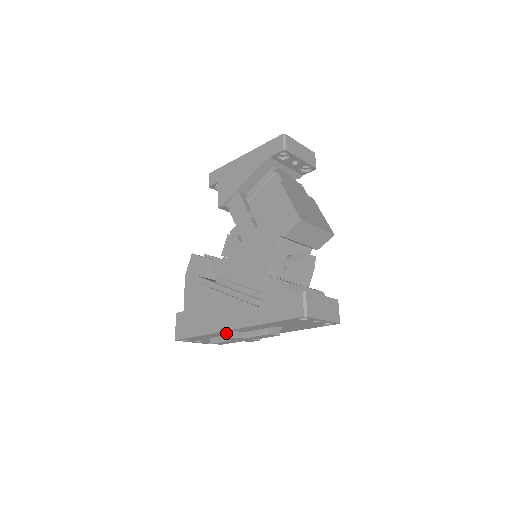
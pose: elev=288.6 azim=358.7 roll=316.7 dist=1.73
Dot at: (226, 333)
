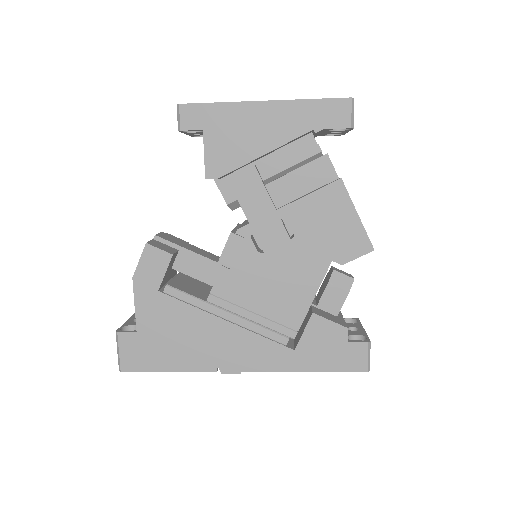
Dot at: occluded
